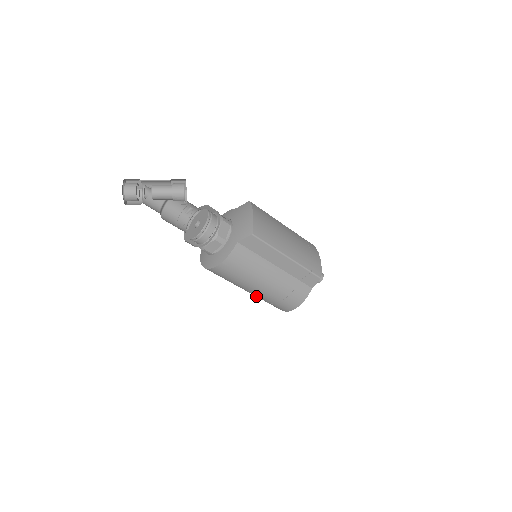
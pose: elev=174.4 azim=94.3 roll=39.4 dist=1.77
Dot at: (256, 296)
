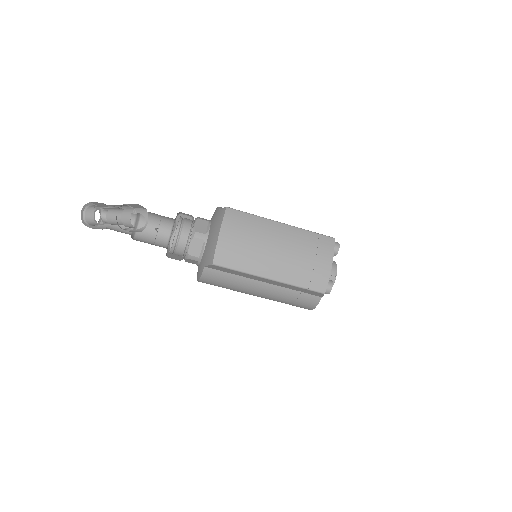
Dot at: occluded
